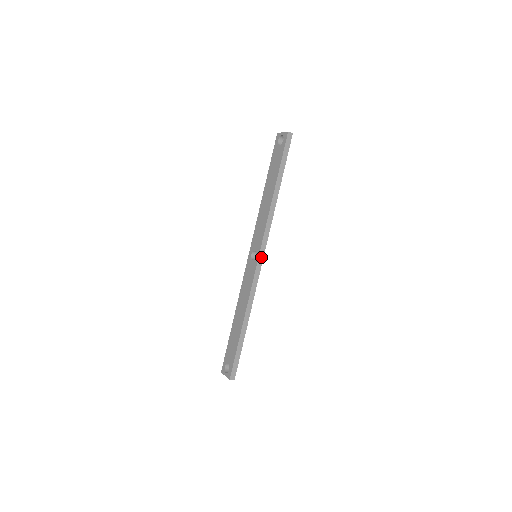
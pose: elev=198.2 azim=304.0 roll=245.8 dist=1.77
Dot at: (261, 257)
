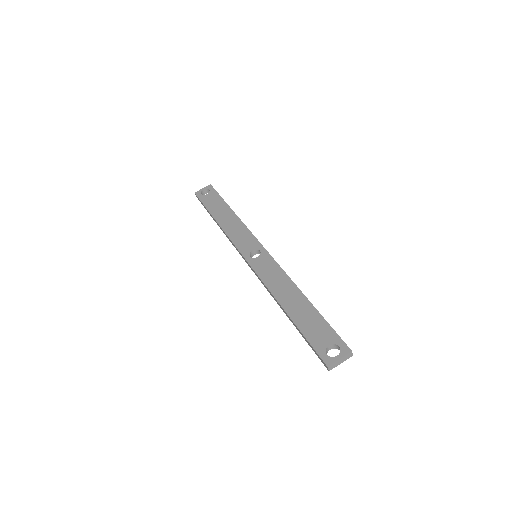
Dot at: (265, 250)
